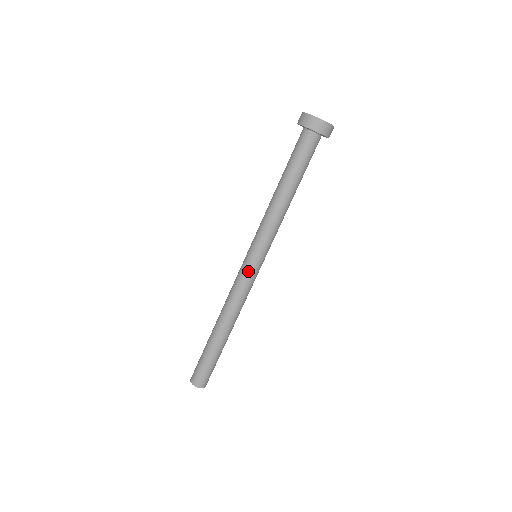
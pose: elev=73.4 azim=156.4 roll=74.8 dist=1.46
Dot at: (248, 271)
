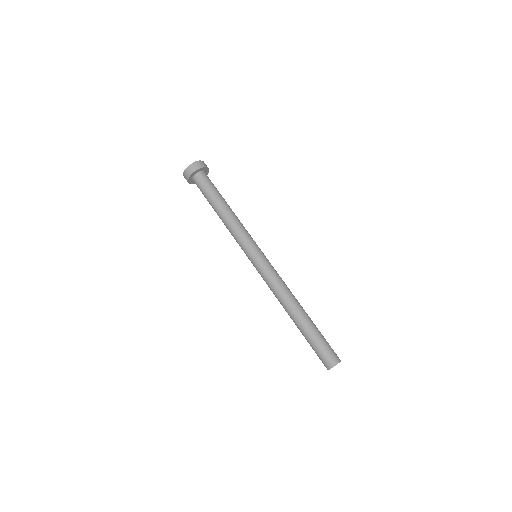
Dot at: (257, 269)
